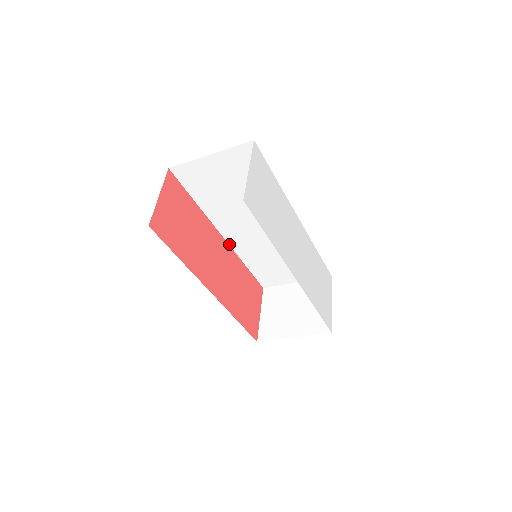
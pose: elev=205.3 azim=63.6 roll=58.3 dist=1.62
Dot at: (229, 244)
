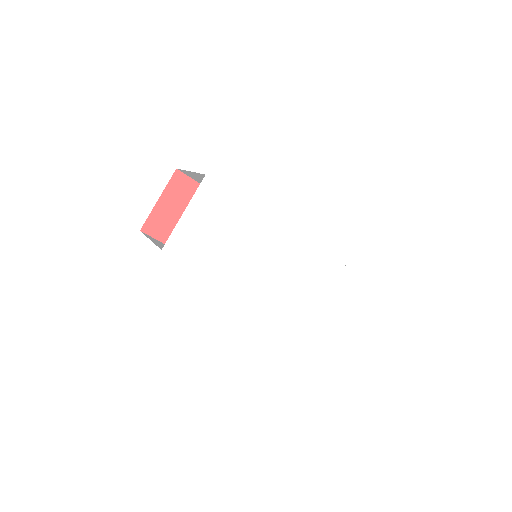
Dot at: occluded
